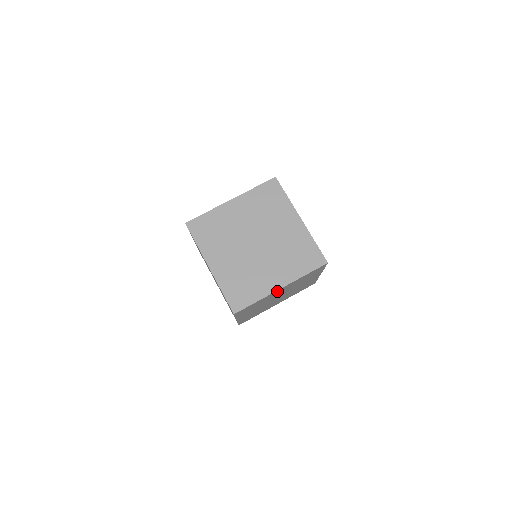
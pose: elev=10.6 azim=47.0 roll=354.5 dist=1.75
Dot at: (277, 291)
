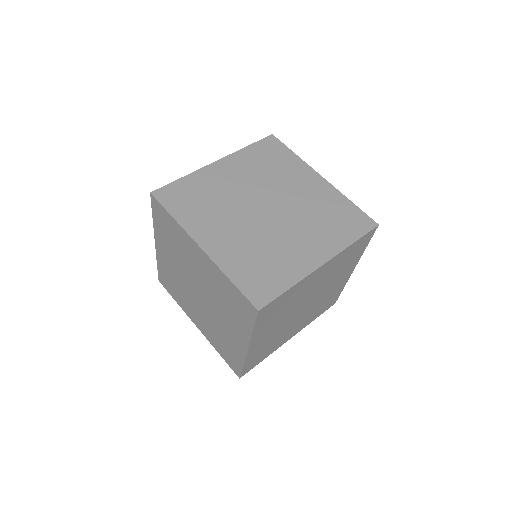
Dot at: (316, 273)
